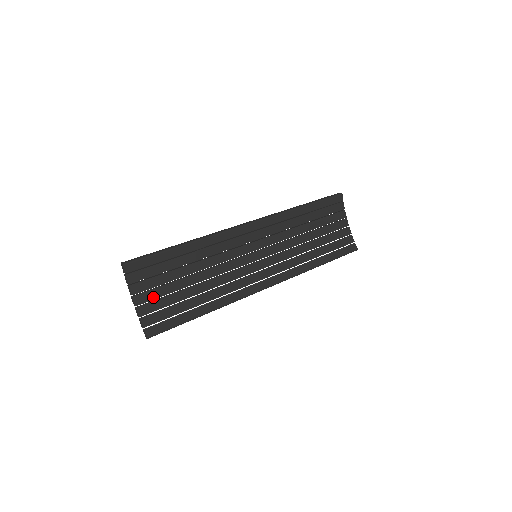
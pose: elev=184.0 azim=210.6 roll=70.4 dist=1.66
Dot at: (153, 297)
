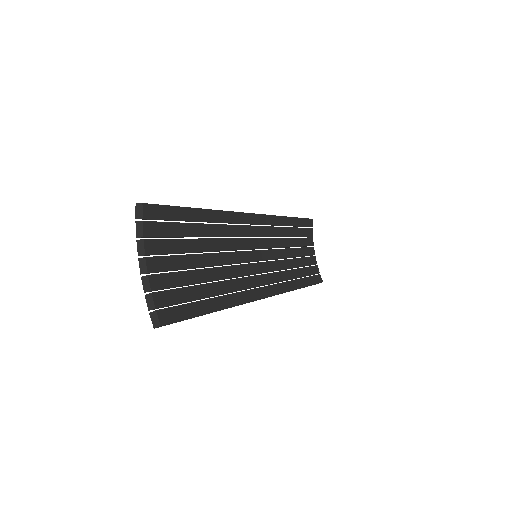
Dot at: (167, 267)
